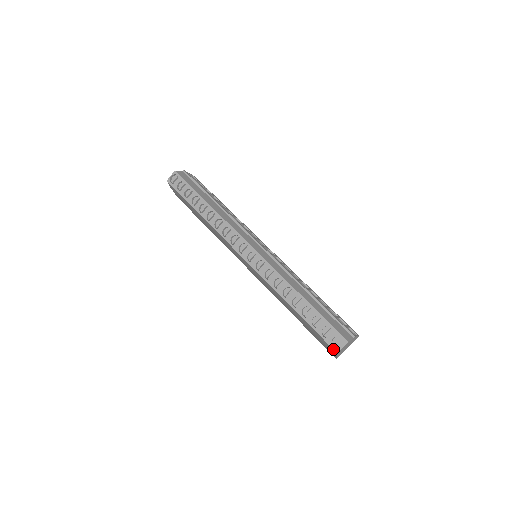
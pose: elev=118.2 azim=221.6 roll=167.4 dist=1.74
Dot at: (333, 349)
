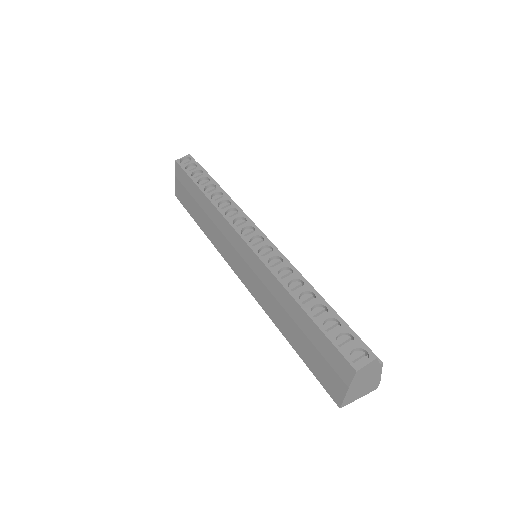
Dot at: (350, 364)
